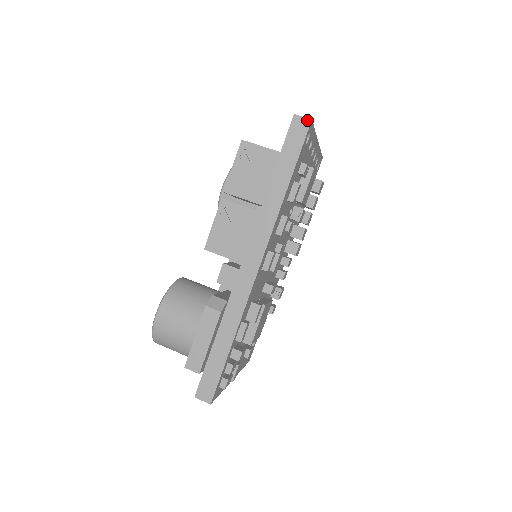
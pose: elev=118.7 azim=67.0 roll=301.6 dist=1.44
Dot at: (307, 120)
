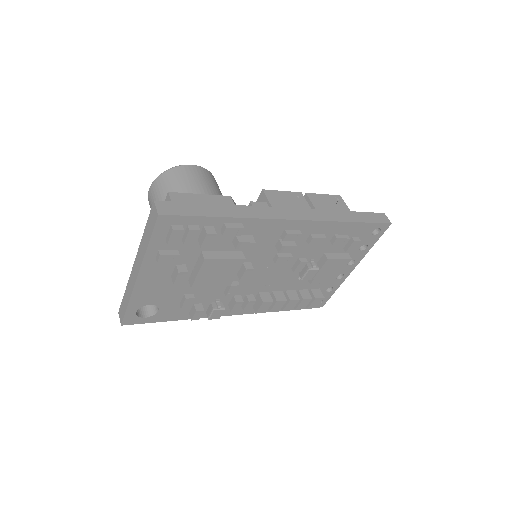
Dot at: (389, 221)
